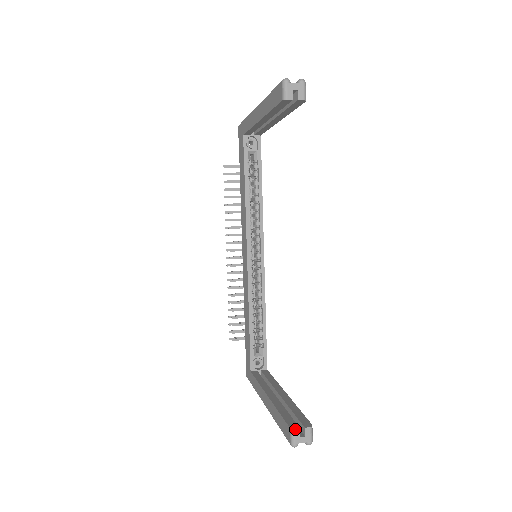
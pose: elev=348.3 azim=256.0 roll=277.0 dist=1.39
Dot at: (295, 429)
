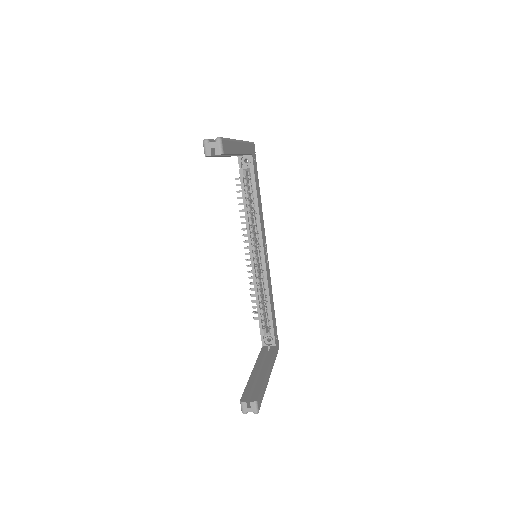
Dot at: (242, 401)
